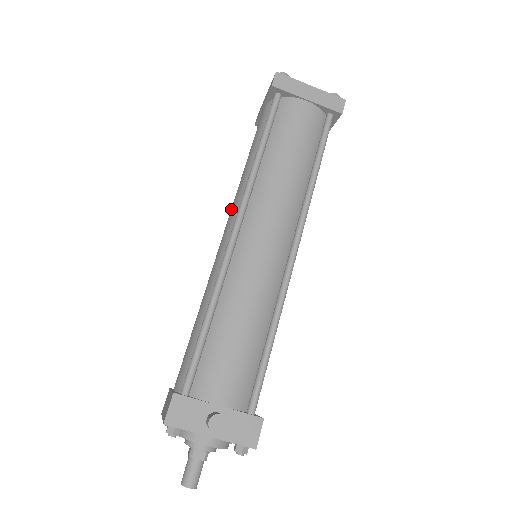
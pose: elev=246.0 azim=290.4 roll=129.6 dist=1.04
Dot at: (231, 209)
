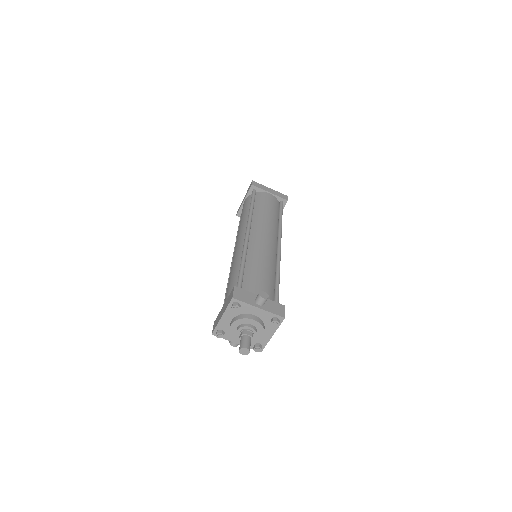
Dot at: (238, 235)
